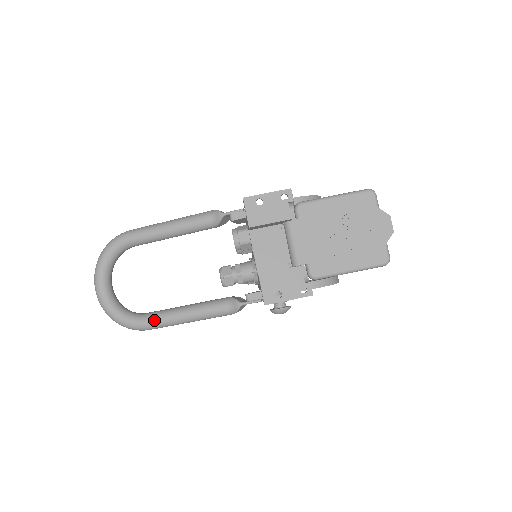
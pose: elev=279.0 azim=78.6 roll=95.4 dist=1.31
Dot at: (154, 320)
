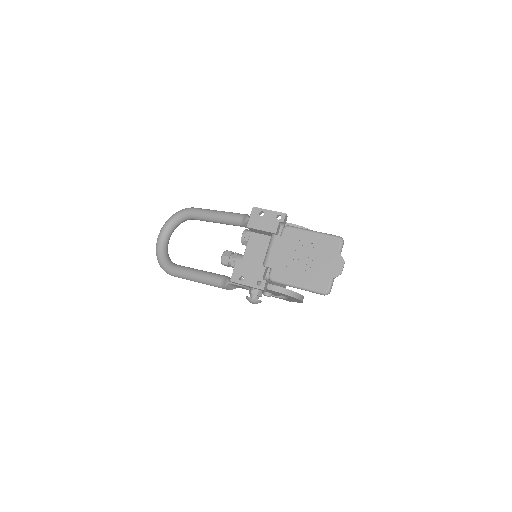
Dot at: (177, 270)
